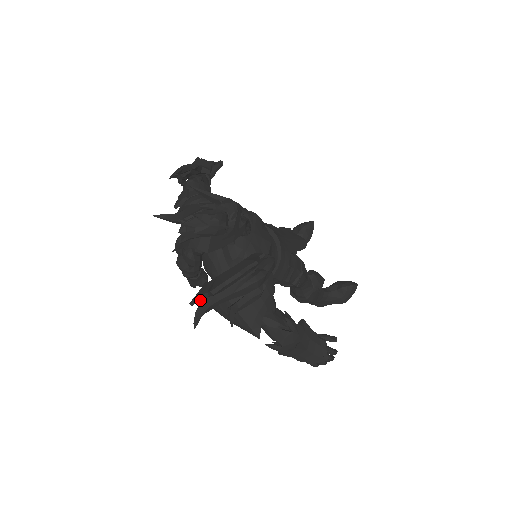
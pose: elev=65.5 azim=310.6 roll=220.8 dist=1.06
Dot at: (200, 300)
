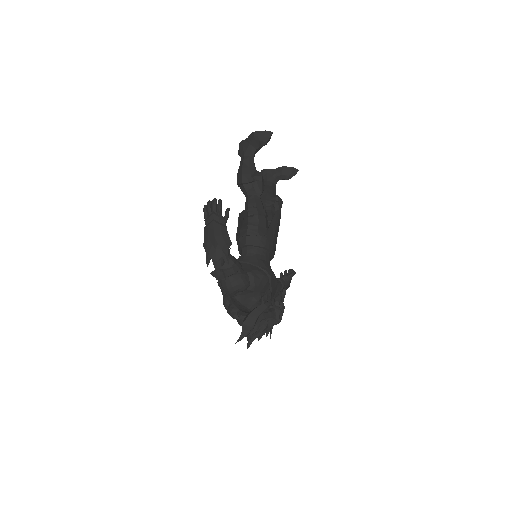
Dot at: occluded
